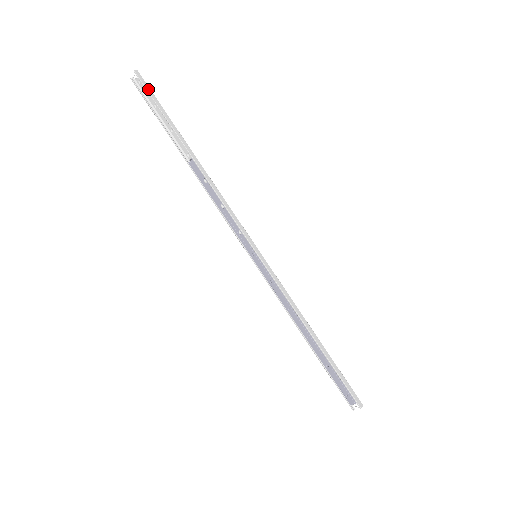
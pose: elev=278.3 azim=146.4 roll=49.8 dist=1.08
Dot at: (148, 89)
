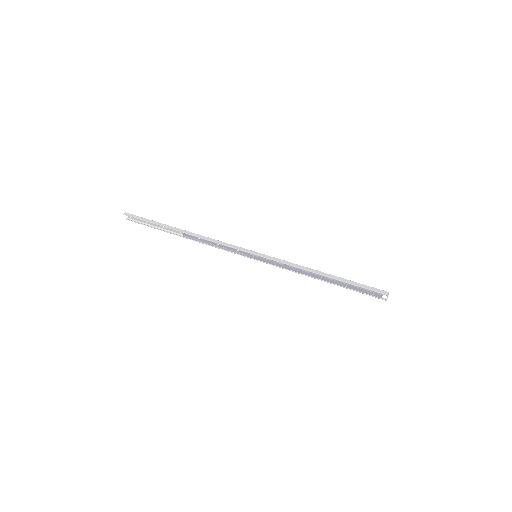
Dot at: (136, 217)
